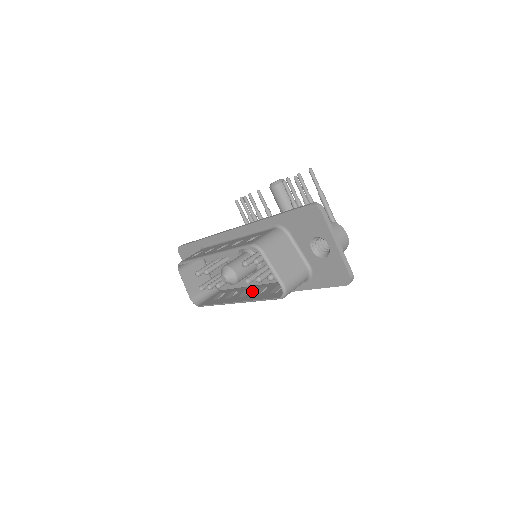
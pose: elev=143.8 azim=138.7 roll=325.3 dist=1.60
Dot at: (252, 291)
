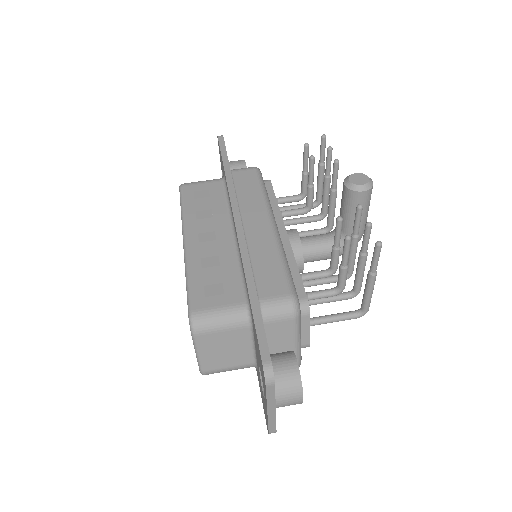
Dot at: occluded
